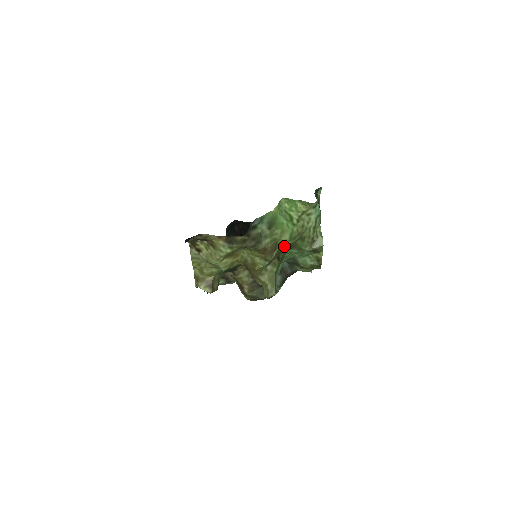
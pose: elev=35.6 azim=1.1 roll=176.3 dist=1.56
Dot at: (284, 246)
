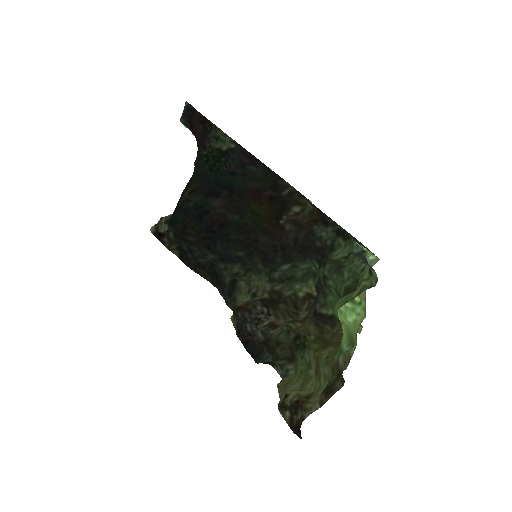
Dot at: occluded
